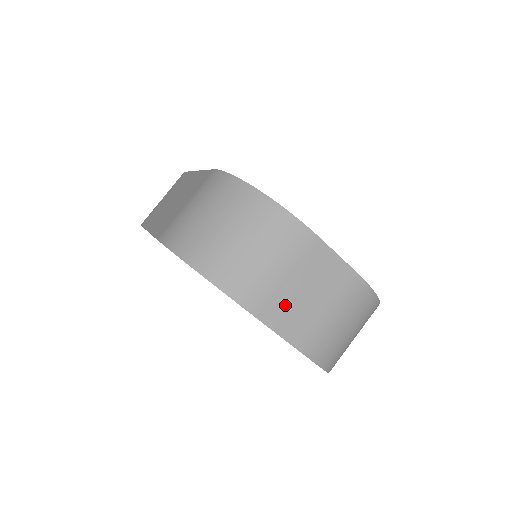
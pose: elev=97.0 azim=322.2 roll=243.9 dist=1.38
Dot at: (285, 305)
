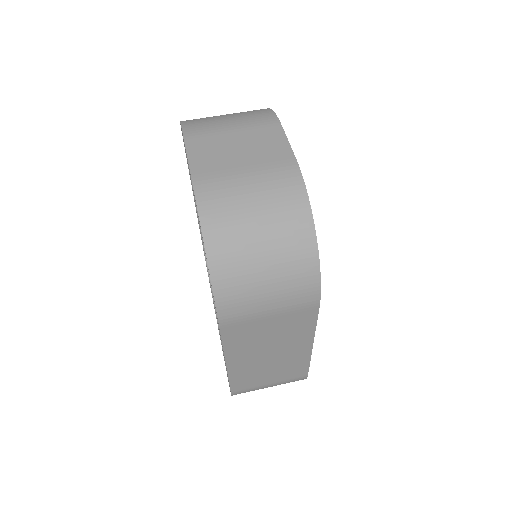
Dot at: (213, 145)
